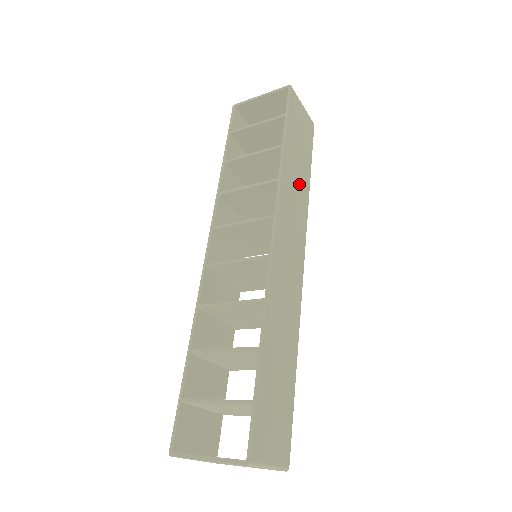
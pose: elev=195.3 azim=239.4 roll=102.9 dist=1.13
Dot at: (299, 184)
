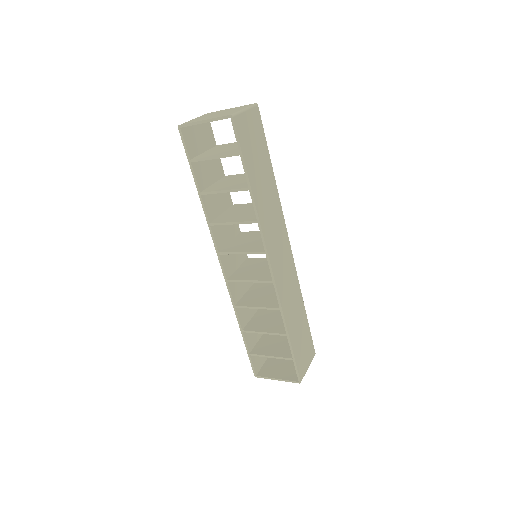
Dot at: (269, 195)
